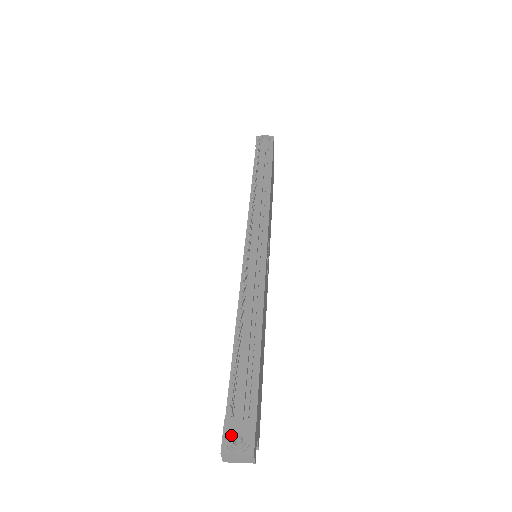
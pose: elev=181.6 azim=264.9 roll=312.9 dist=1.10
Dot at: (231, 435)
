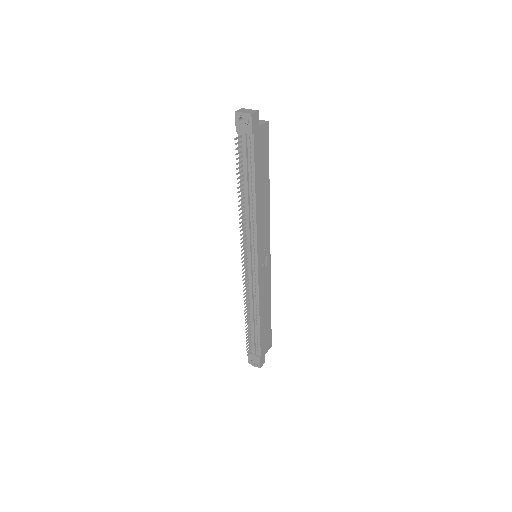
Dot at: (251, 360)
